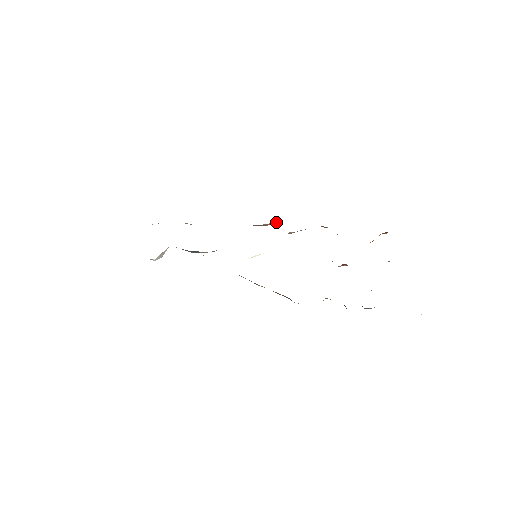
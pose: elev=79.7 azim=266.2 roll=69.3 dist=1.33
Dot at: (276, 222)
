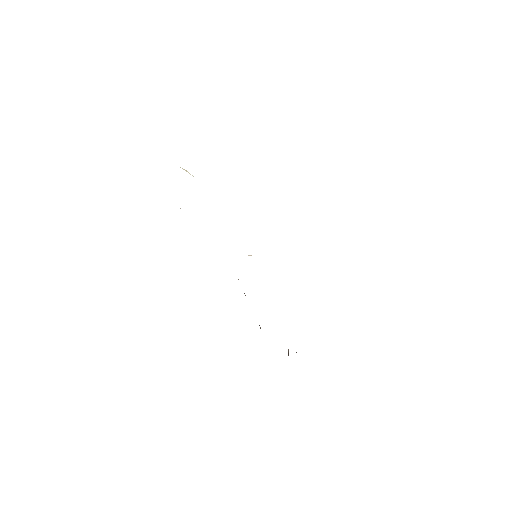
Dot at: occluded
